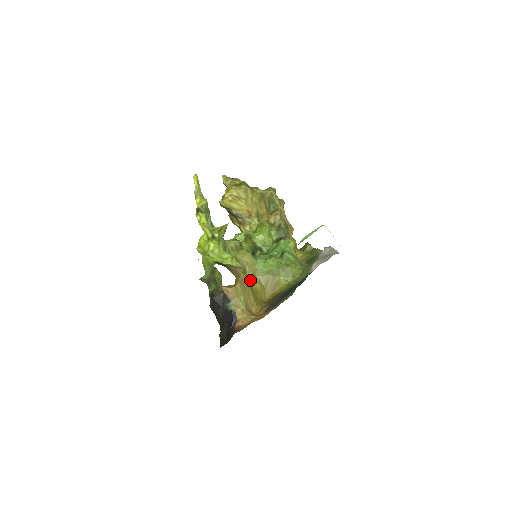
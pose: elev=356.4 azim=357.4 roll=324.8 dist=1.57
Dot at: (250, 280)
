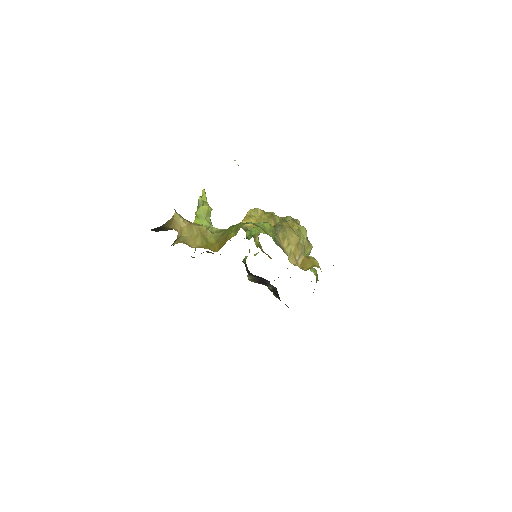
Dot at: (210, 239)
